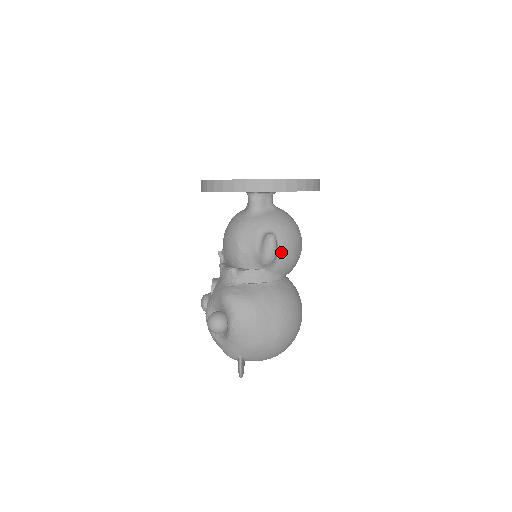
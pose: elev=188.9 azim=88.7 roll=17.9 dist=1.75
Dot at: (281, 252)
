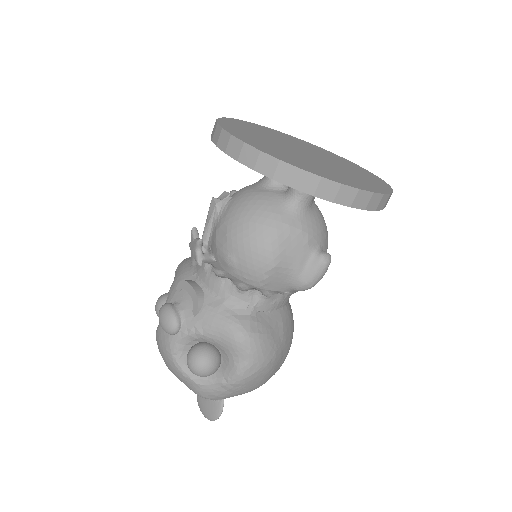
Dot at: occluded
